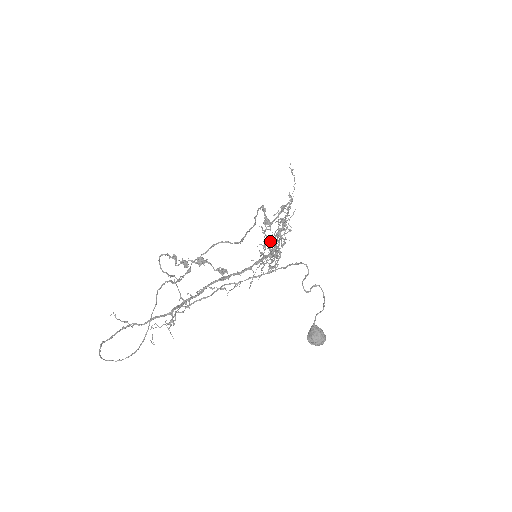
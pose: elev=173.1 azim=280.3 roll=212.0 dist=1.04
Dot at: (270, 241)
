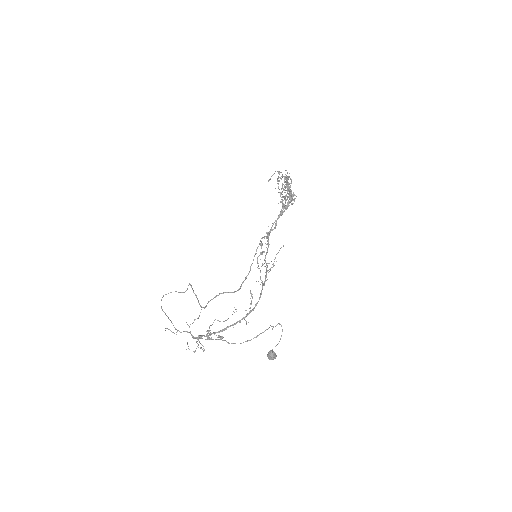
Dot at: occluded
